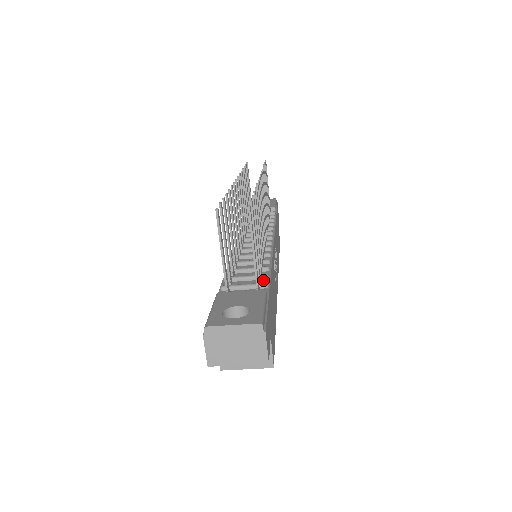
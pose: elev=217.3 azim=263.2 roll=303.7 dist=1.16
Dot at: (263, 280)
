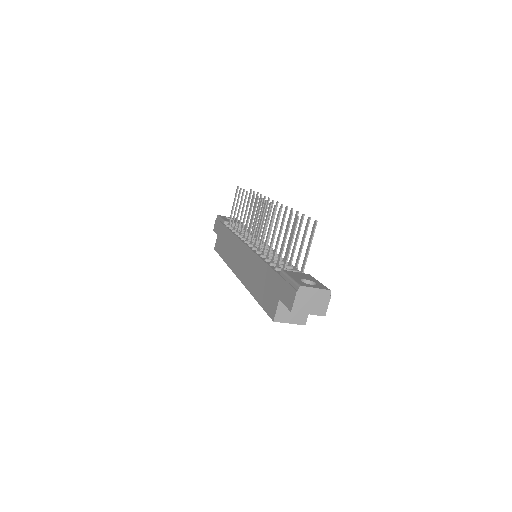
Dot at: occluded
